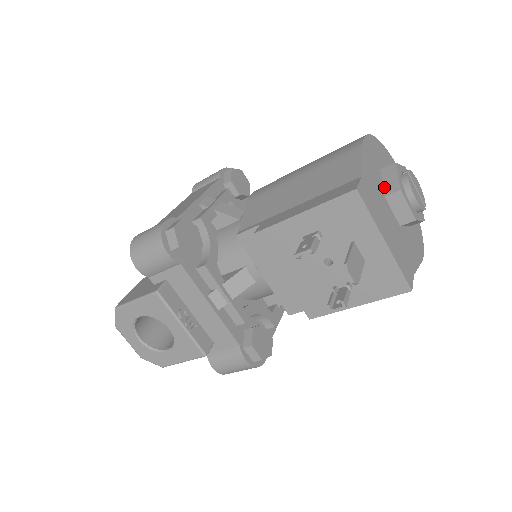
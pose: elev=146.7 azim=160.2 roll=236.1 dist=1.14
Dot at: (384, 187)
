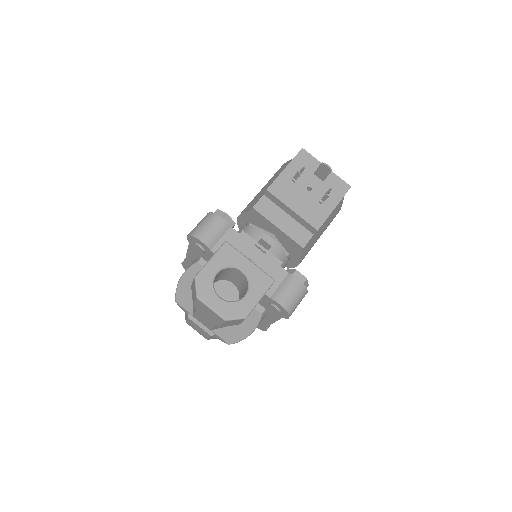
Dot at: occluded
